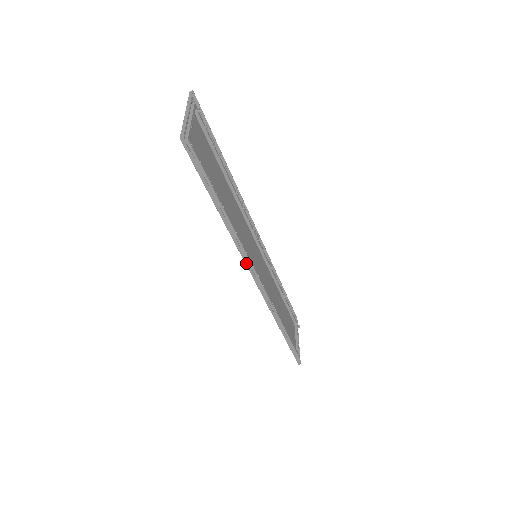
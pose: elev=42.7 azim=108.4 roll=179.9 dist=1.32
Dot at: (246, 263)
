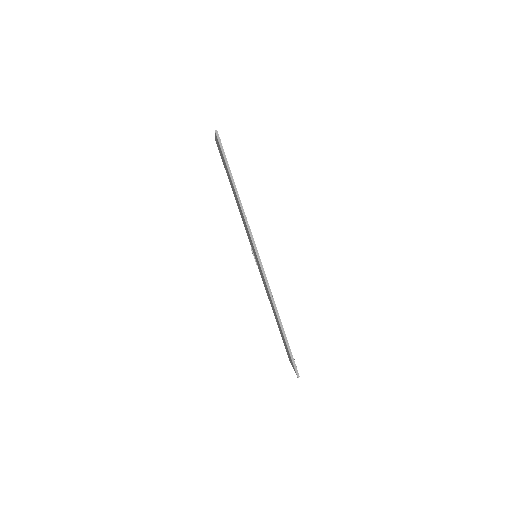
Dot at: (251, 237)
